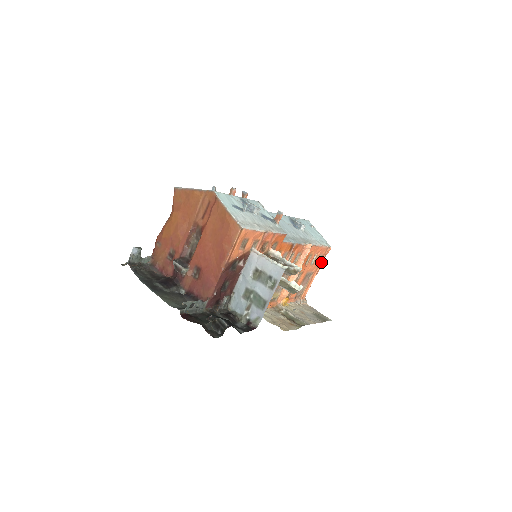
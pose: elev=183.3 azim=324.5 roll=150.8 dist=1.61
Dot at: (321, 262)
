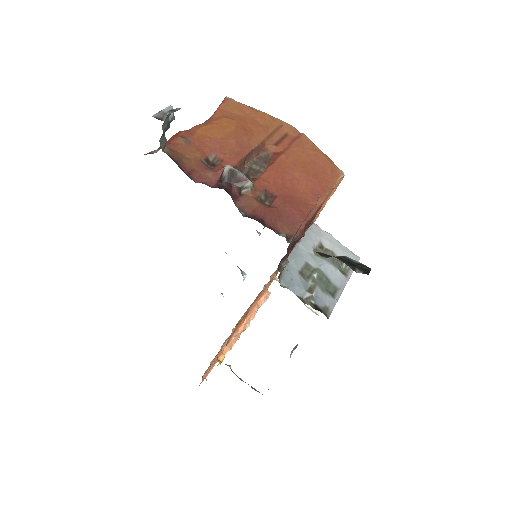
Dot at: occluded
